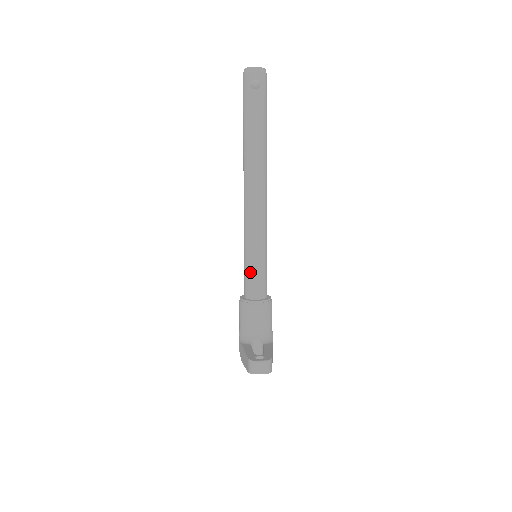
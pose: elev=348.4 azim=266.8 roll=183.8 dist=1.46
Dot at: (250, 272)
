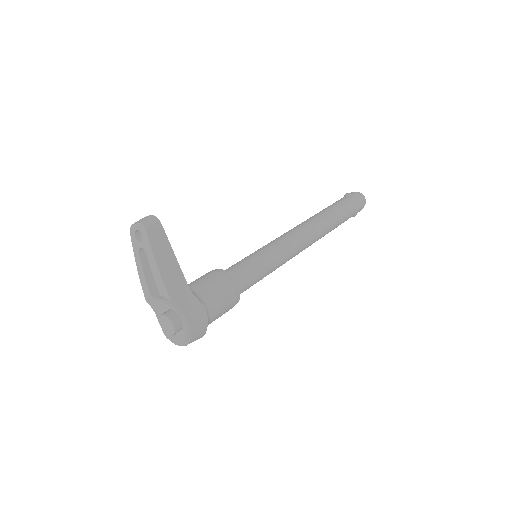
Dot at: occluded
